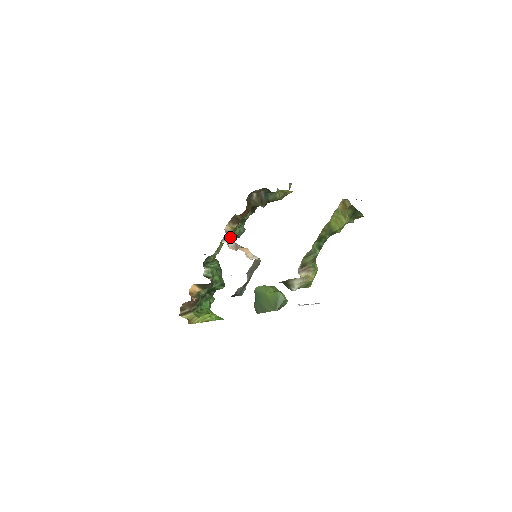
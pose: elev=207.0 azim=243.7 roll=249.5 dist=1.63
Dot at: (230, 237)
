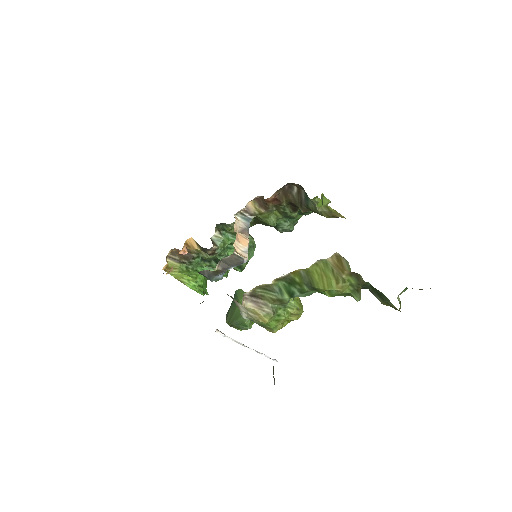
Dot at: (251, 218)
